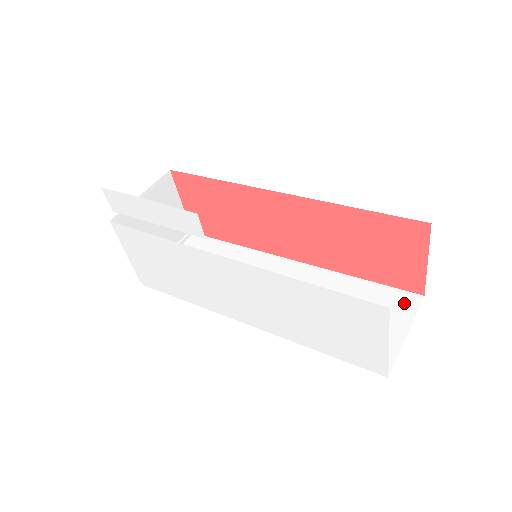
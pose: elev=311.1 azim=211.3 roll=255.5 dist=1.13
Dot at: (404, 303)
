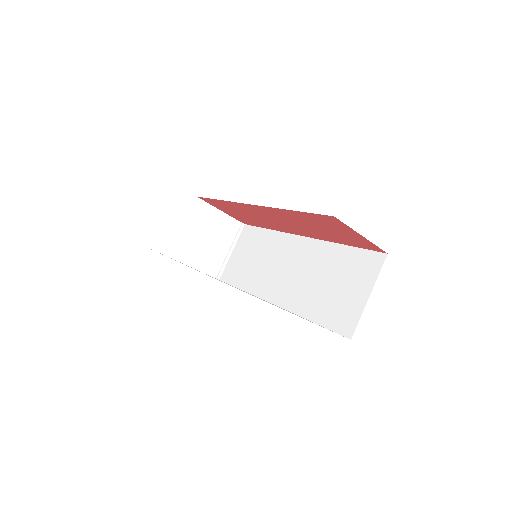
Dot at: (371, 265)
